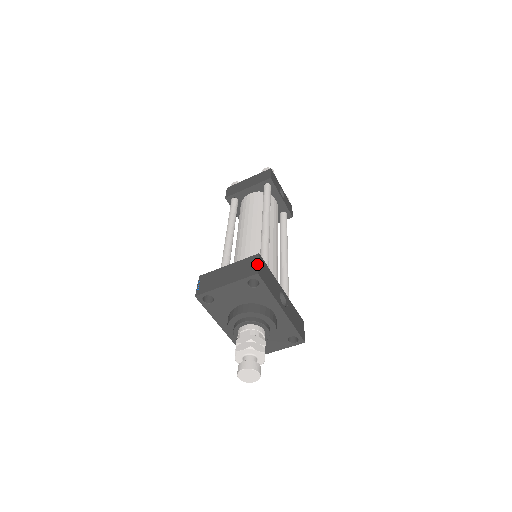
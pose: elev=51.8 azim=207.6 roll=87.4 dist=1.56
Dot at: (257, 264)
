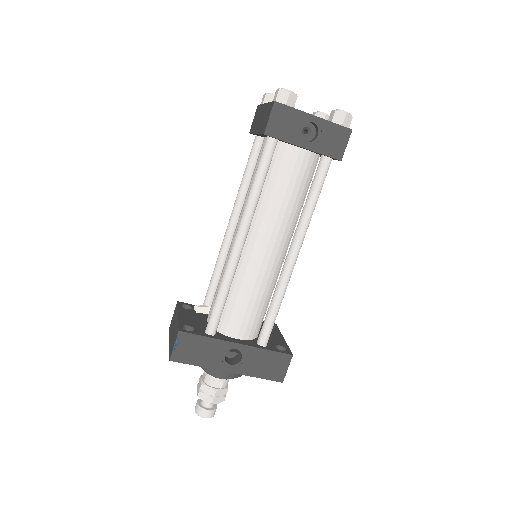
Dot at: (173, 346)
